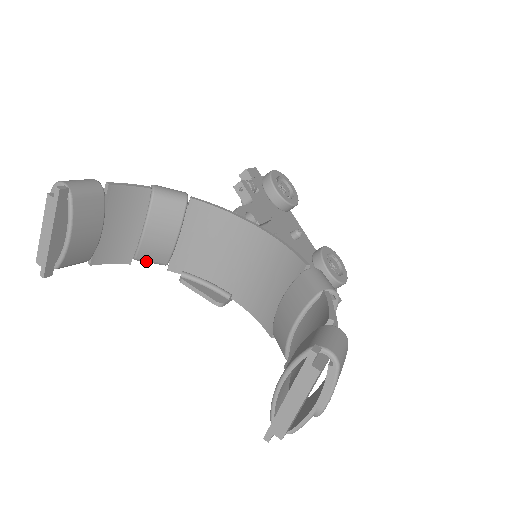
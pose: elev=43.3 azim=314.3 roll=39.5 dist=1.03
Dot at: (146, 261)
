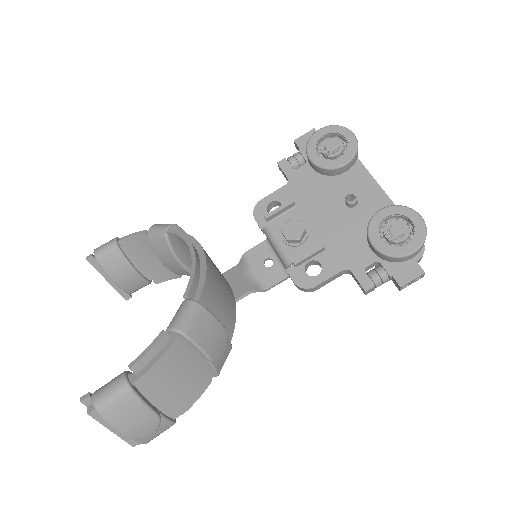
Dot at: occluded
